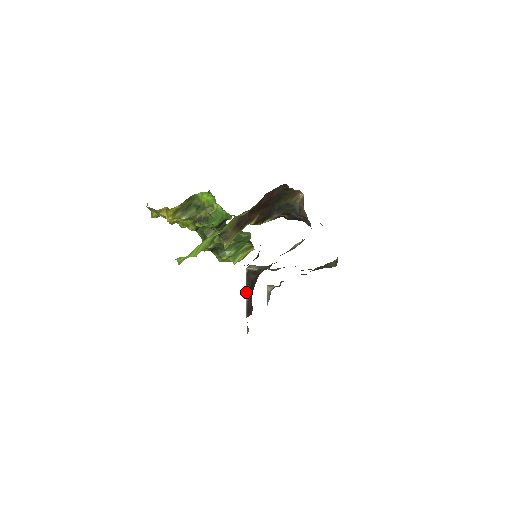
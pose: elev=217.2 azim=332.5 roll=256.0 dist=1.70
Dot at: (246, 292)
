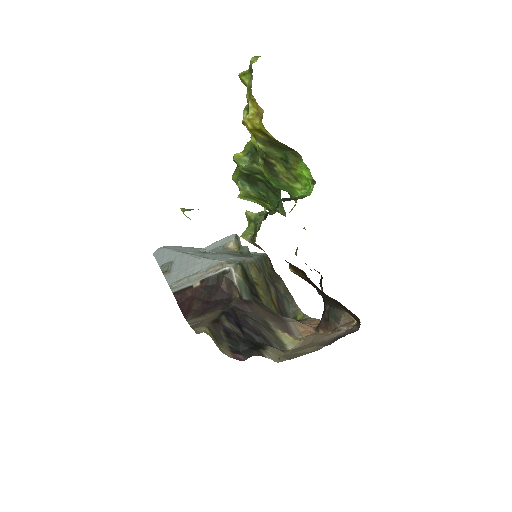
Dot at: (202, 279)
